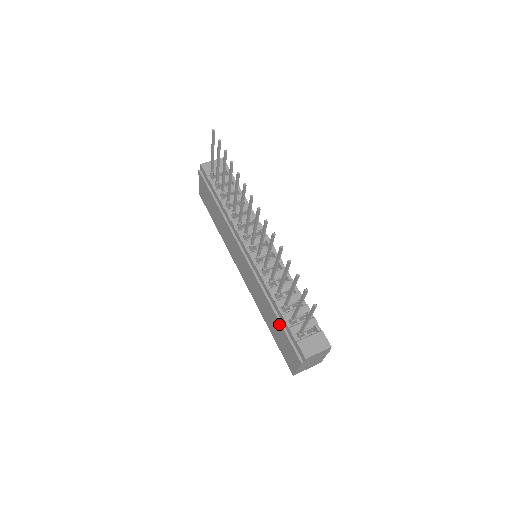
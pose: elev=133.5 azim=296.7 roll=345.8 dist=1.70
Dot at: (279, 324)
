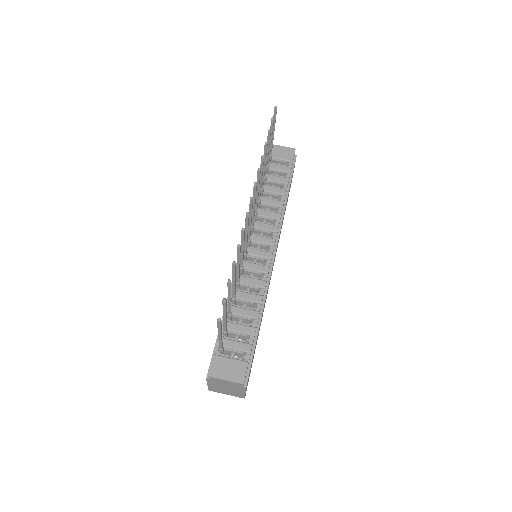
Dot at: occluded
